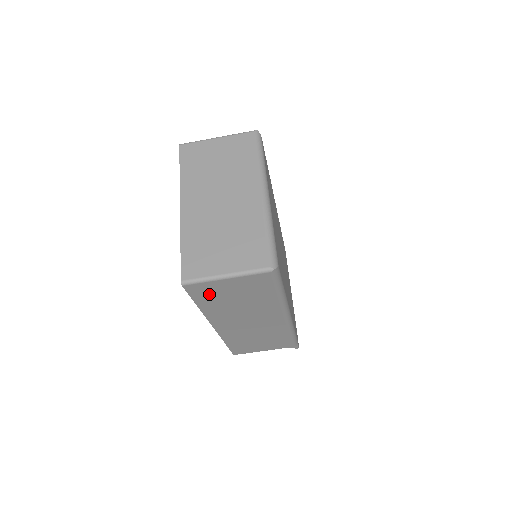
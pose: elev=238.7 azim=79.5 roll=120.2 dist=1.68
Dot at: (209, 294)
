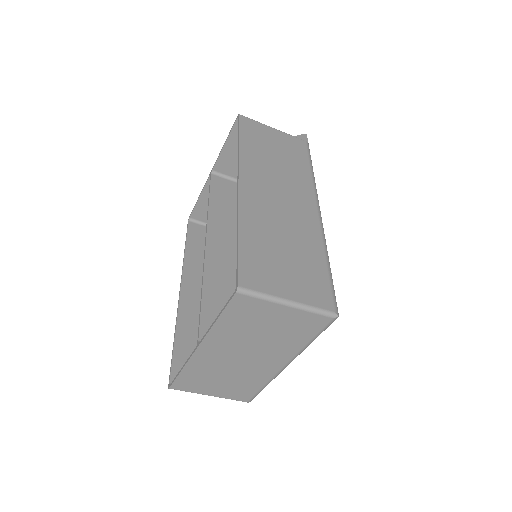
Dot at: occluded
